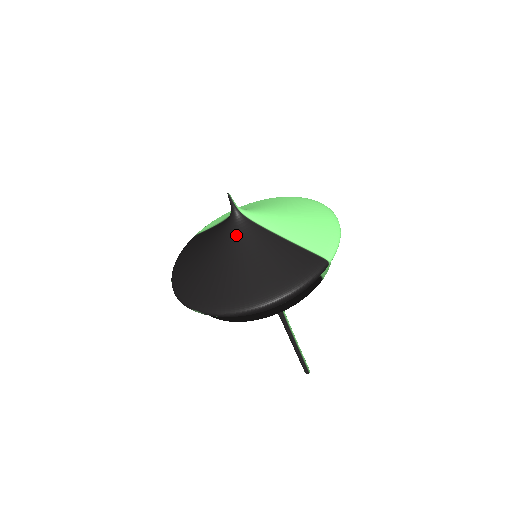
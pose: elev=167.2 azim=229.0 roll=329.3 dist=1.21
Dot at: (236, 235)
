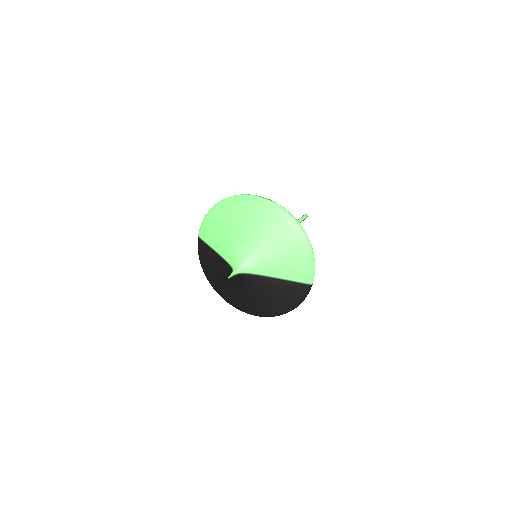
Dot at: (244, 283)
